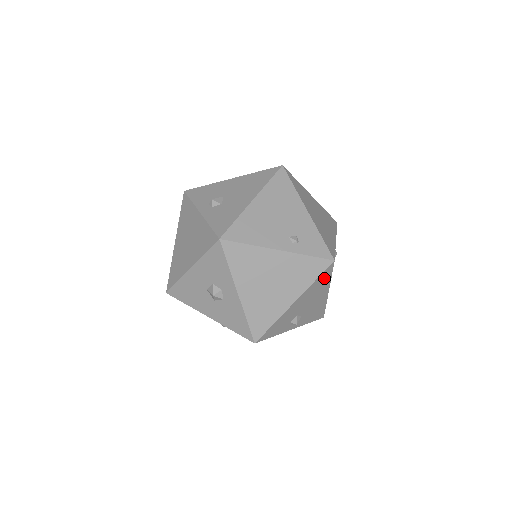
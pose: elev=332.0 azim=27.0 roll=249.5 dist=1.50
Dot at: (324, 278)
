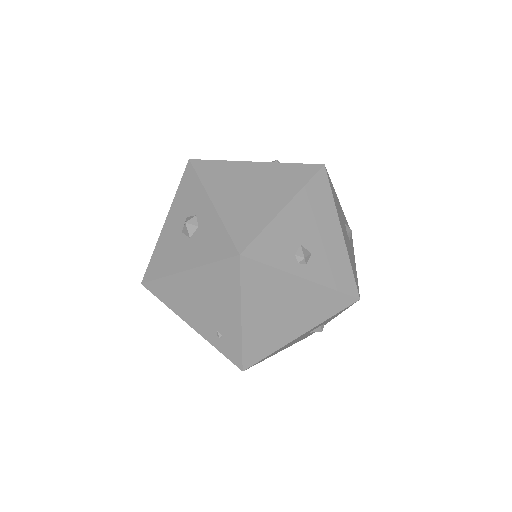
Dot at: (321, 191)
